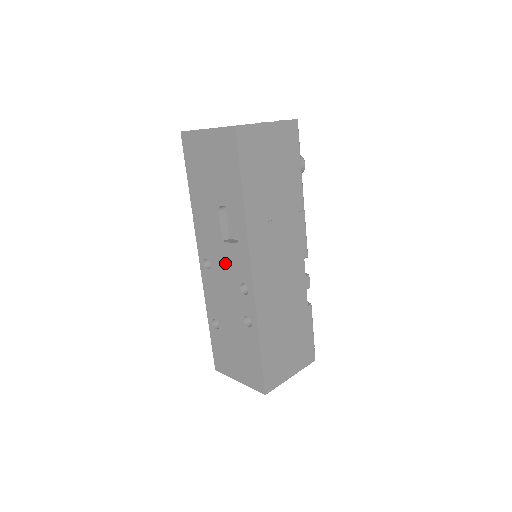
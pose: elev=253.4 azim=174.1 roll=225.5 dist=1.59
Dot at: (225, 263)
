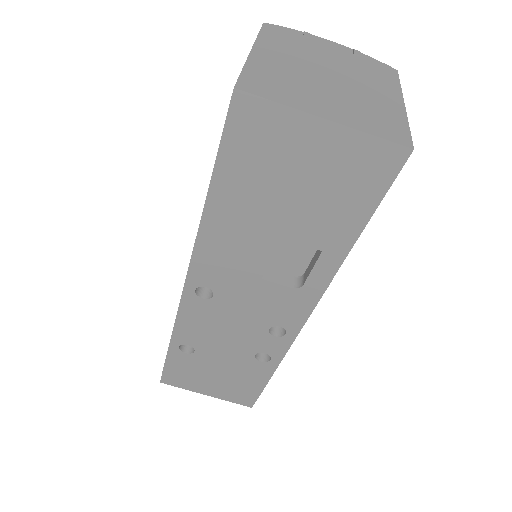
Dot at: (252, 301)
